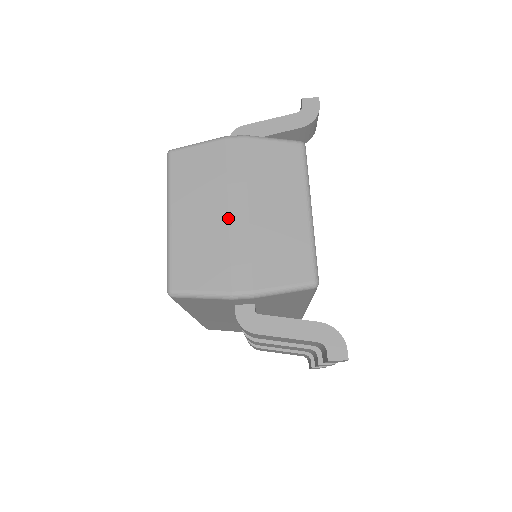
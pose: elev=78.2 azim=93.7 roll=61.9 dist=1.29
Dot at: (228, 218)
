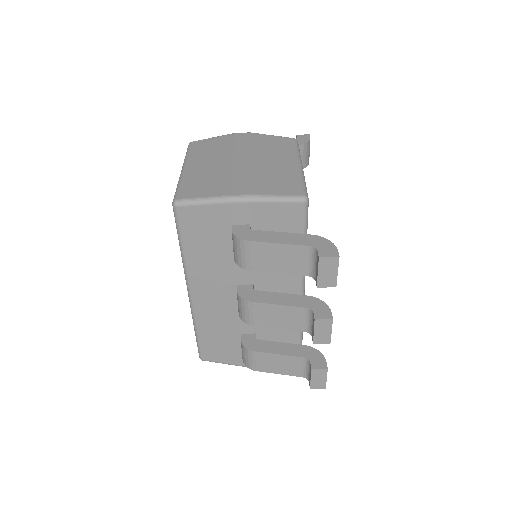
Dot at: (232, 163)
